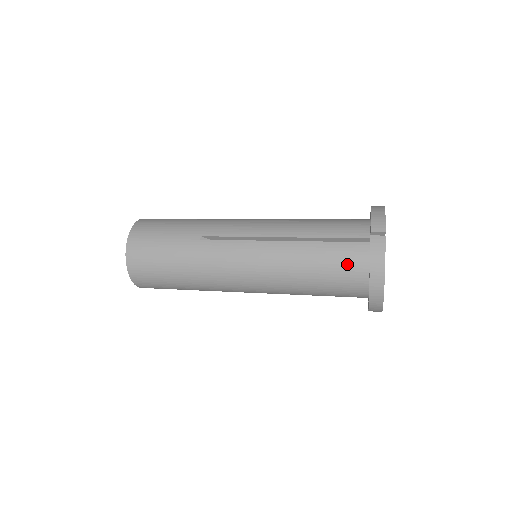
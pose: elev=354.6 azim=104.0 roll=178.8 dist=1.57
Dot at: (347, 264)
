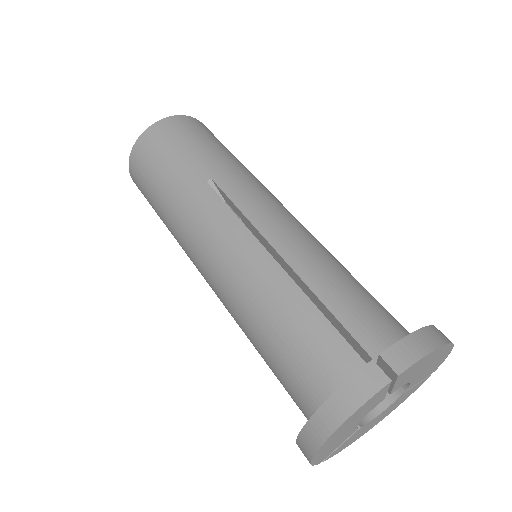
Dot at: (315, 364)
